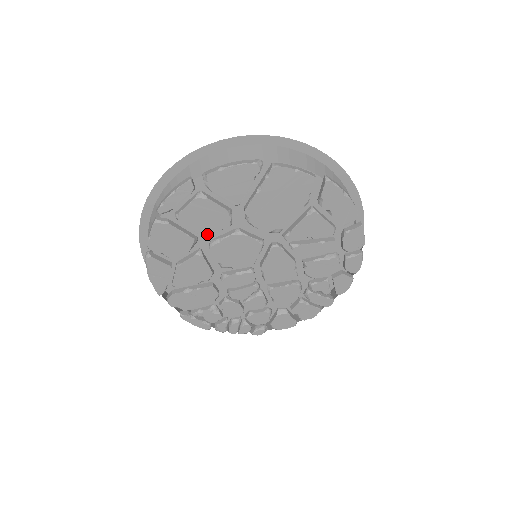
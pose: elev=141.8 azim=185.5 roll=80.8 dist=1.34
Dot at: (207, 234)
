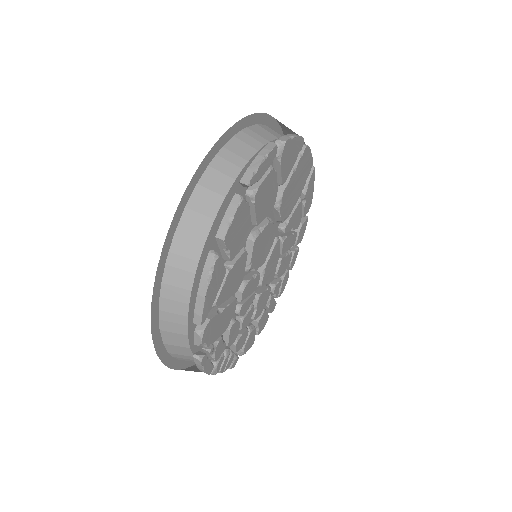
Dot at: (260, 220)
